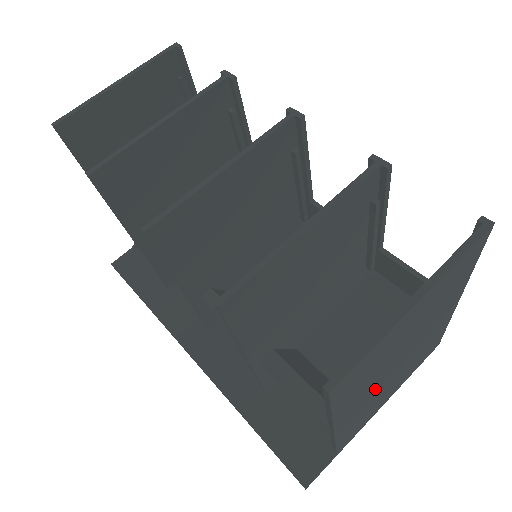
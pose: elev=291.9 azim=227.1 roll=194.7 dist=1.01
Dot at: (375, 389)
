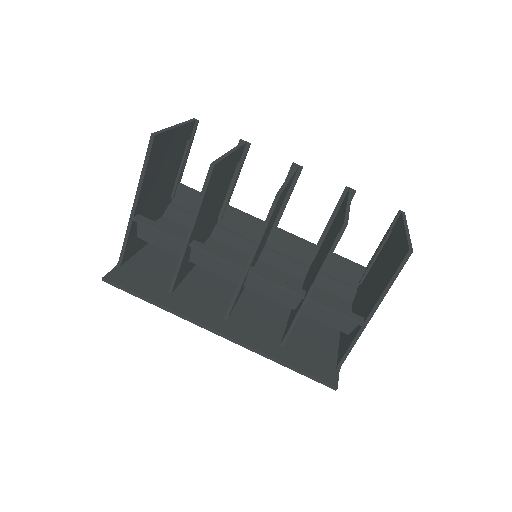
Dot at: occluded
